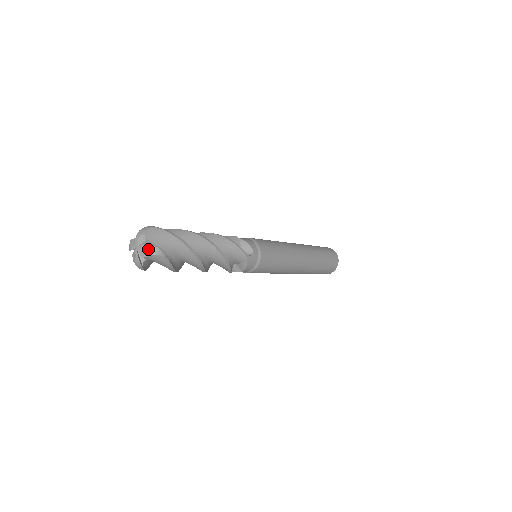
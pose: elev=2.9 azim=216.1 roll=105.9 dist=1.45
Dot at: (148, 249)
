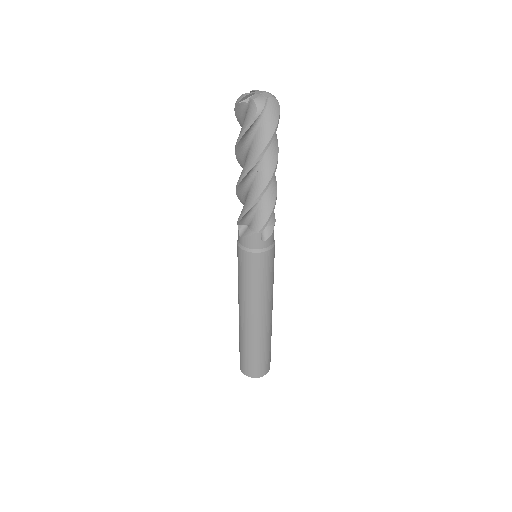
Dot at: (271, 94)
